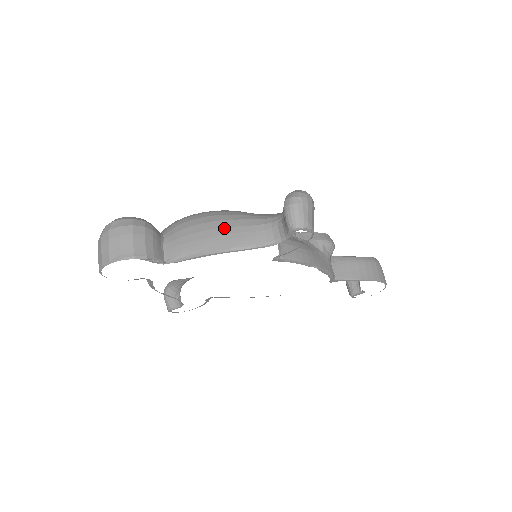
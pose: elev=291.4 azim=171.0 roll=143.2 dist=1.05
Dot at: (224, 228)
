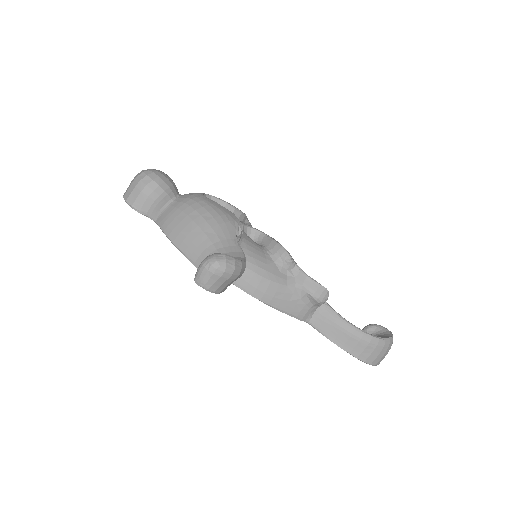
Dot at: (191, 232)
